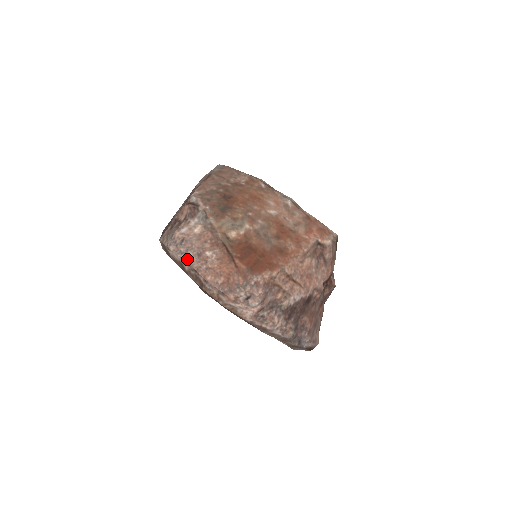
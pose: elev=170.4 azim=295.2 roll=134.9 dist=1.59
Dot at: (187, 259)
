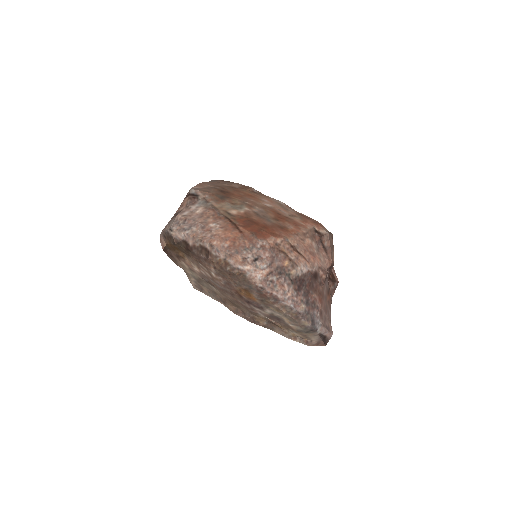
Dot at: (191, 233)
